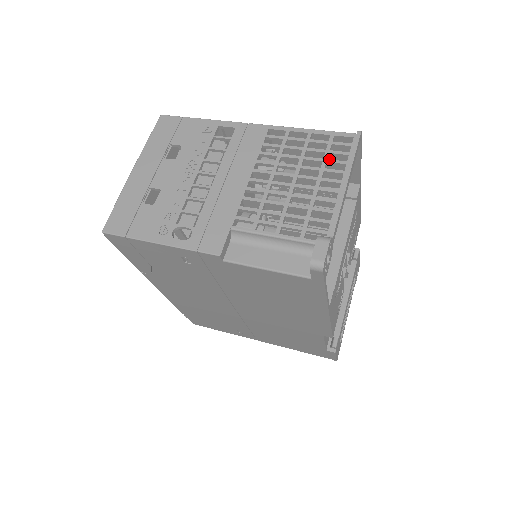
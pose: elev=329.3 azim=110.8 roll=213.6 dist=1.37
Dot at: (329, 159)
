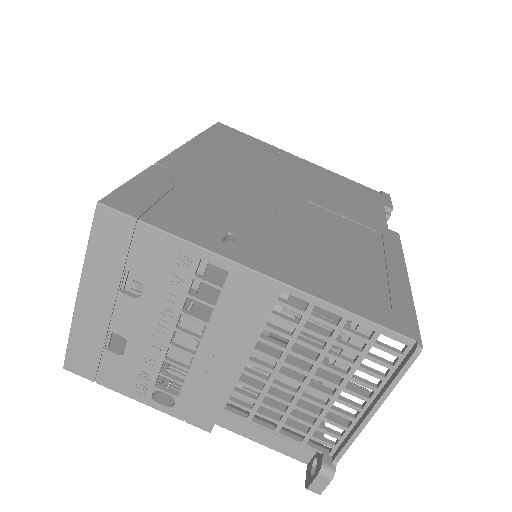
Dot at: (362, 367)
